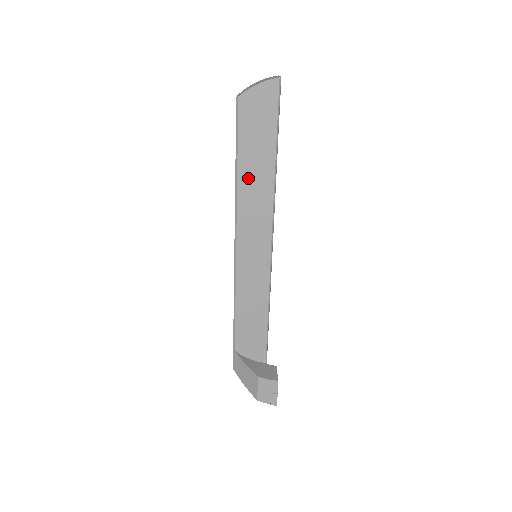
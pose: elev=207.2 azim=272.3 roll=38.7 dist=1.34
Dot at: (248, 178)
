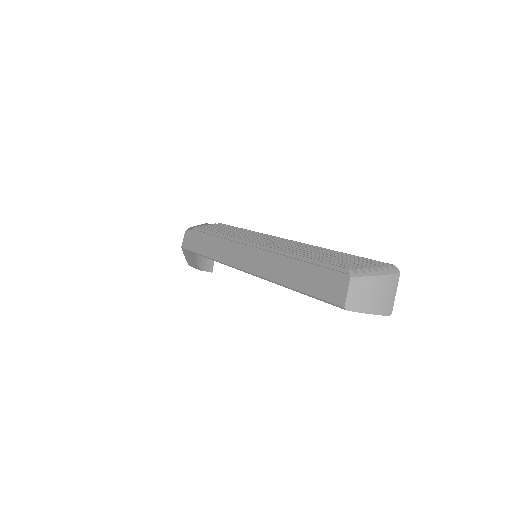
Dot at: occluded
